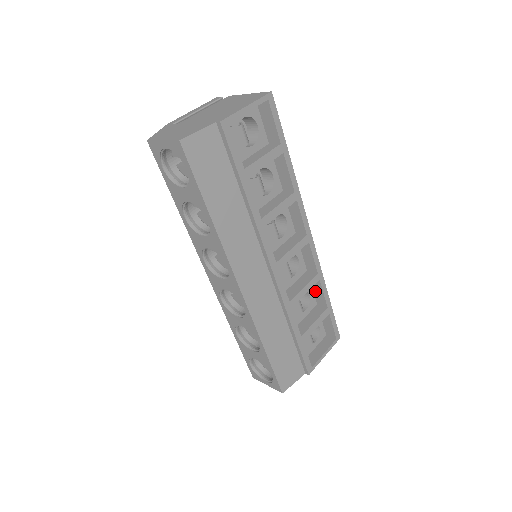
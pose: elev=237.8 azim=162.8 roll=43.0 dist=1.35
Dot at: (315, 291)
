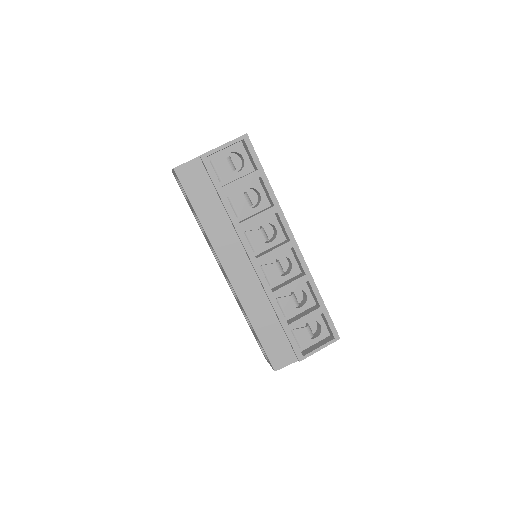
Dot at: (311, 292)
